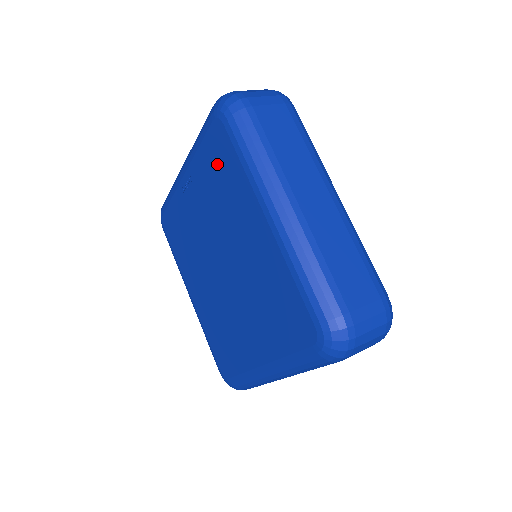
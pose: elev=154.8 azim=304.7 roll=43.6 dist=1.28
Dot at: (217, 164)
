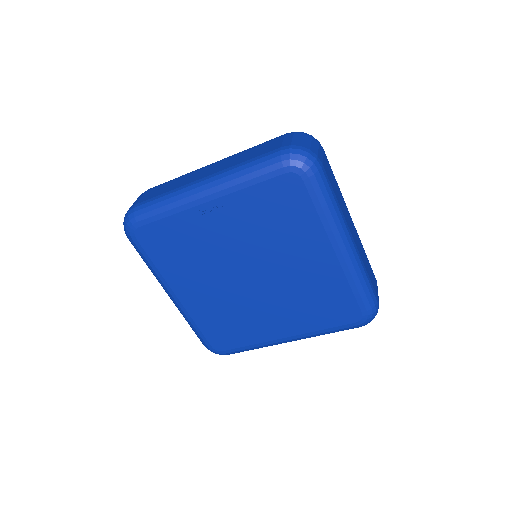
Dot at: (278, 206)
